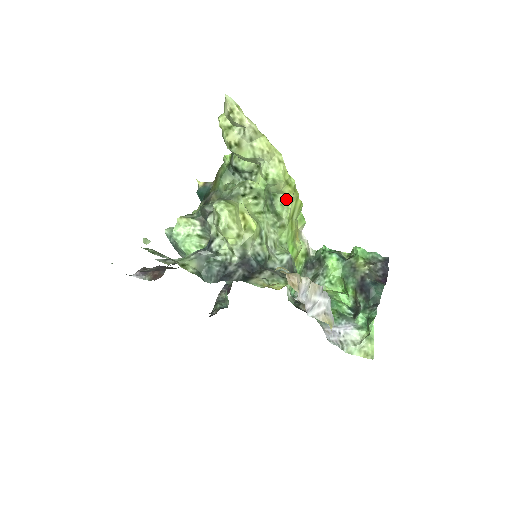
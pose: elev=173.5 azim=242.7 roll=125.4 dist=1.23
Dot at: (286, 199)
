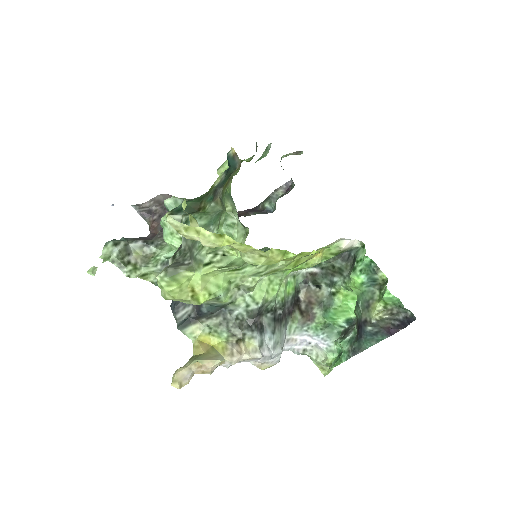
Dot at: occluded
